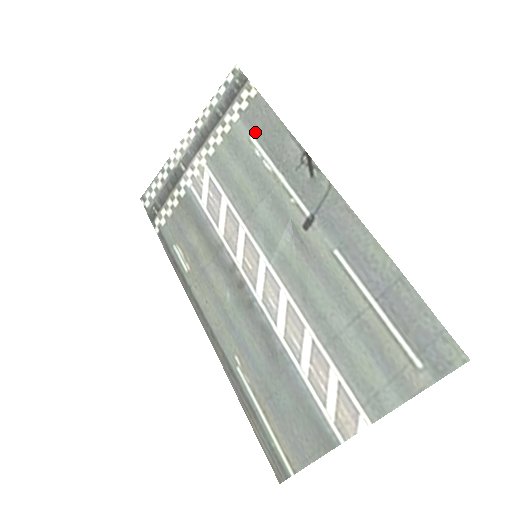
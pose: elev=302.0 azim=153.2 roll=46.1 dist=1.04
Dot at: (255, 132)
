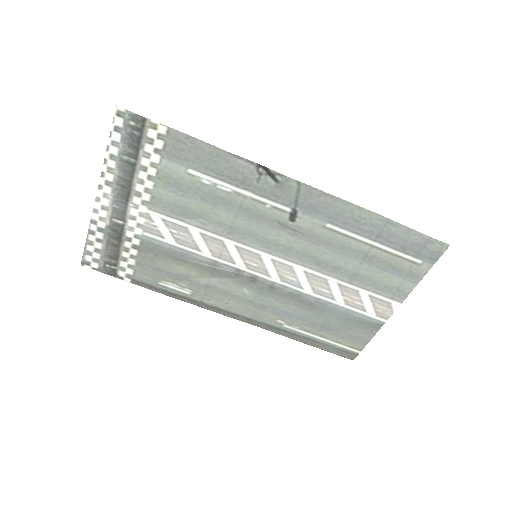
Dot at: (190, 165)
